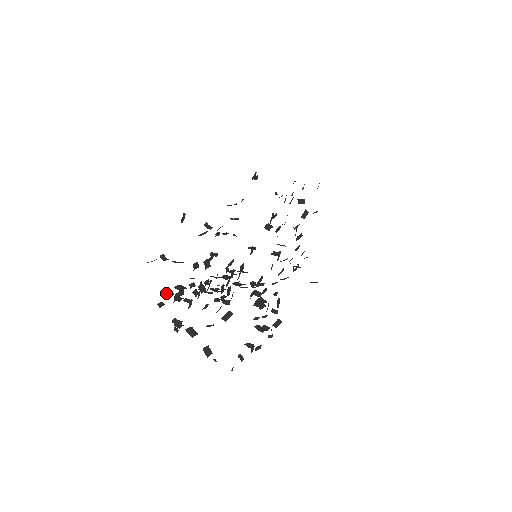
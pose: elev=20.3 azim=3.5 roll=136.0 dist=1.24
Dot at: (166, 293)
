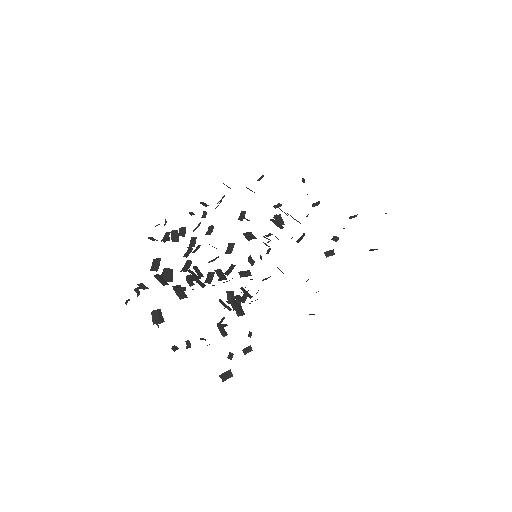
Dot at: (156, 277)
